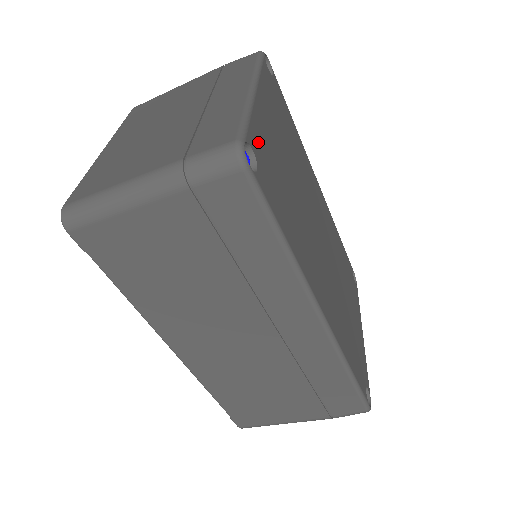
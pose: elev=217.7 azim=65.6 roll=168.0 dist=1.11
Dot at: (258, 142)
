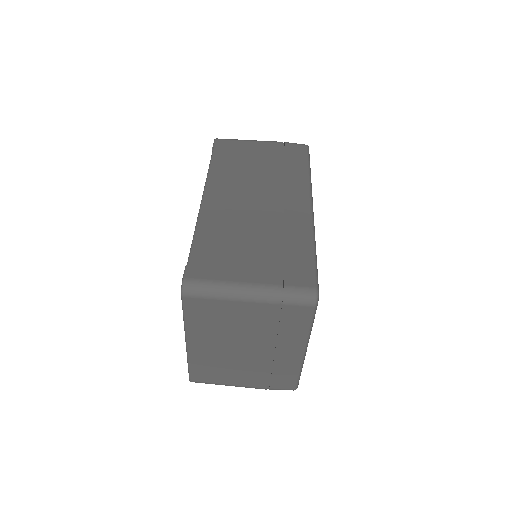
Dot at: occluded
